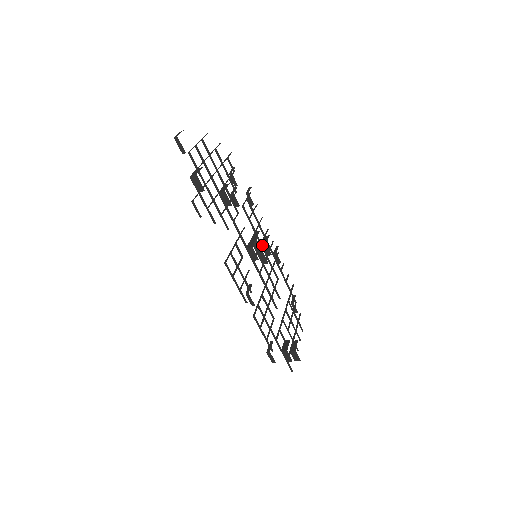
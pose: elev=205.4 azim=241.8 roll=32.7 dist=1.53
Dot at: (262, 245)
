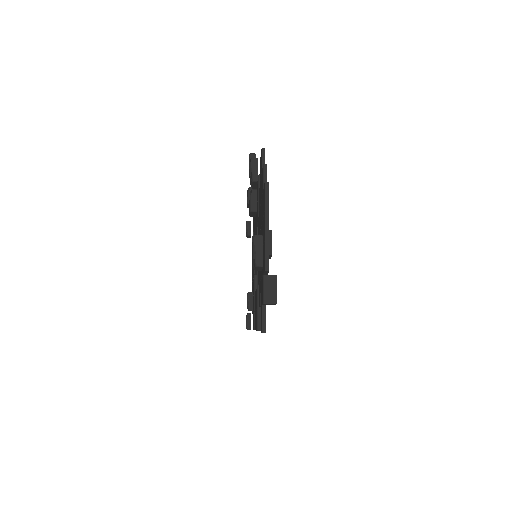
Dot at: occluded
